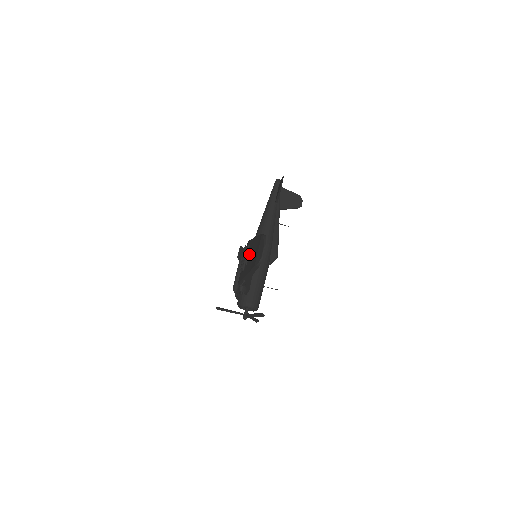
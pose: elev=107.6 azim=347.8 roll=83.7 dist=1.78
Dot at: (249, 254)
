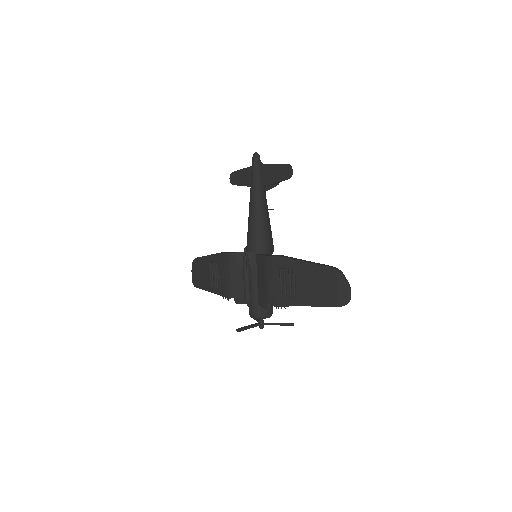
Dot at: (297, 280)
